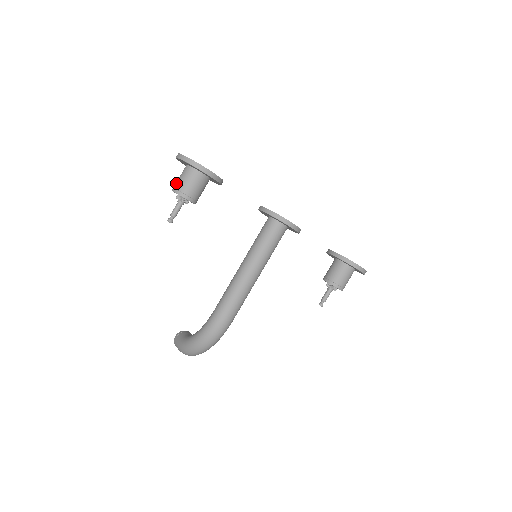
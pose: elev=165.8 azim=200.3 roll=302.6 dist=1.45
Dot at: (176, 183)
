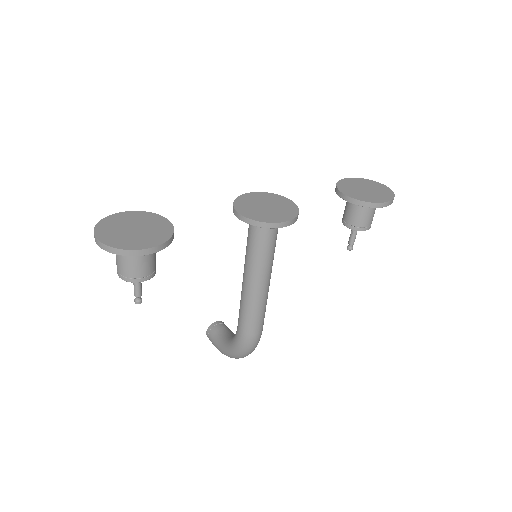
Dot at: (117, 266)
